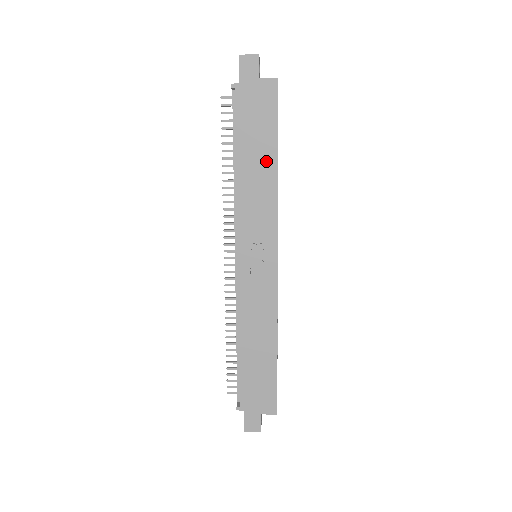
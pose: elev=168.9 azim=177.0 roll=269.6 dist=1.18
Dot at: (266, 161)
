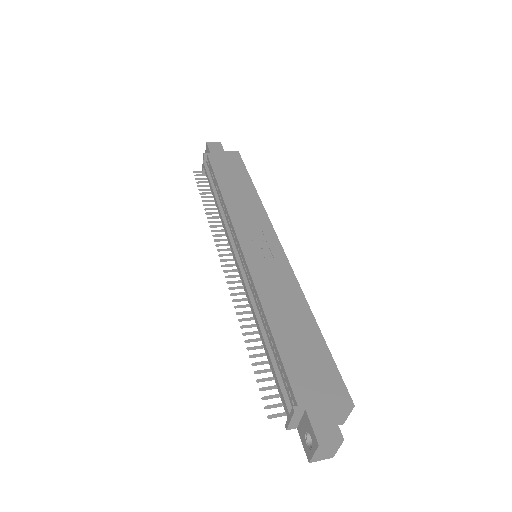
Dot at: (245, 186)
